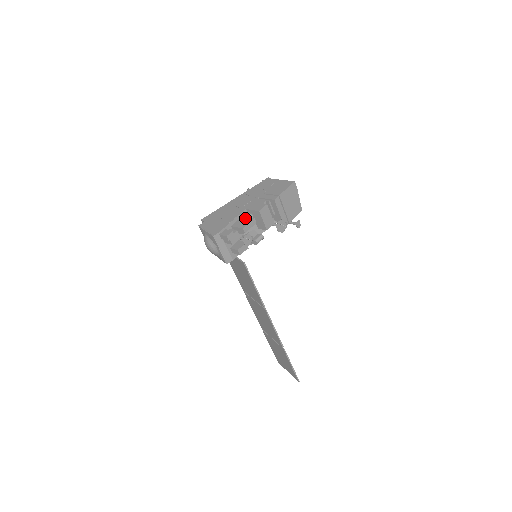
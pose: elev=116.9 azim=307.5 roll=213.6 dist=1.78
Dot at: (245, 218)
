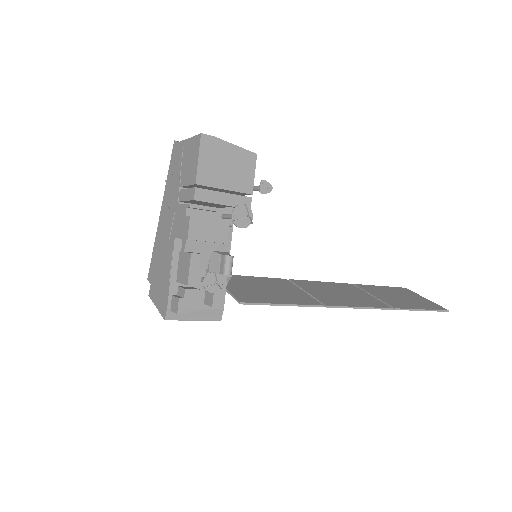
Dot at: (182, 257)
